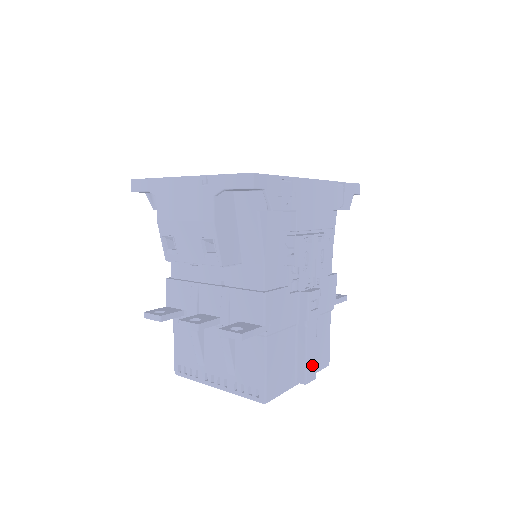
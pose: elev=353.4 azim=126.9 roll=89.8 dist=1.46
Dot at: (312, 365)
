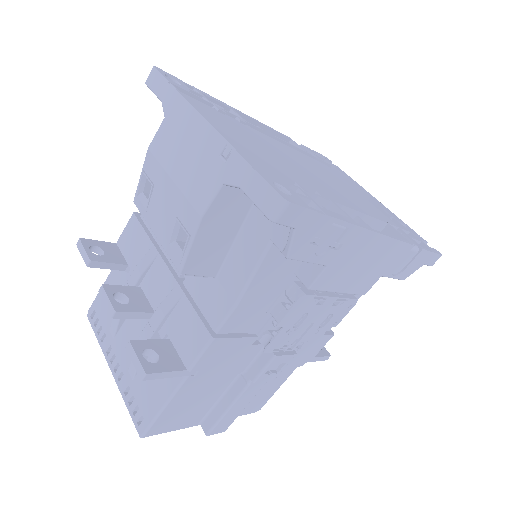
Dot at: (229, 420)
